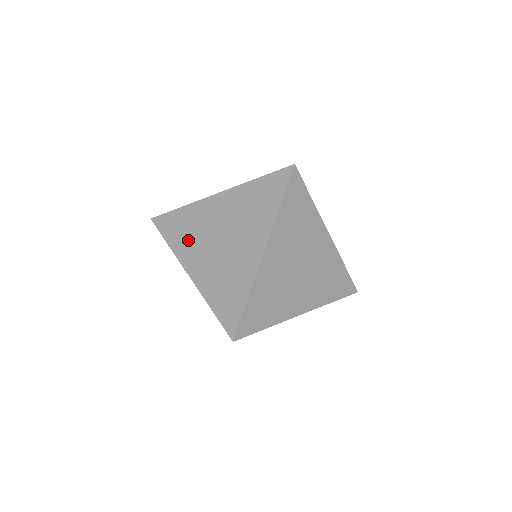
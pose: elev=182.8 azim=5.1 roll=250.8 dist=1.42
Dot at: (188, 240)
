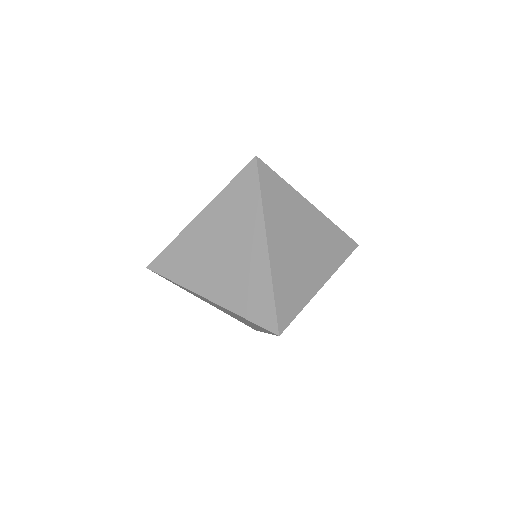
Dot at: occluded
